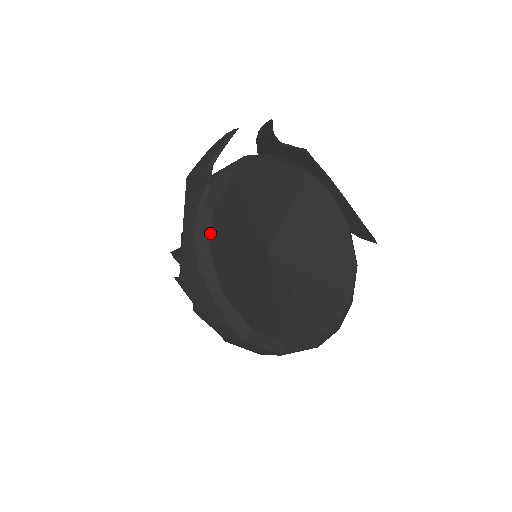
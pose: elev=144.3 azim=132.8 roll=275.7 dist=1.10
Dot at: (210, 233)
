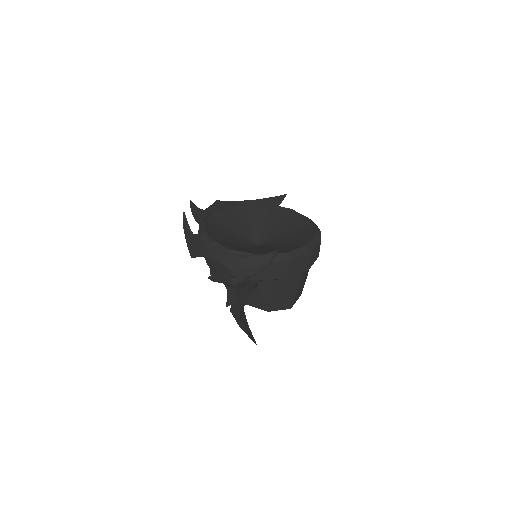
Dot at: (224, 247)
